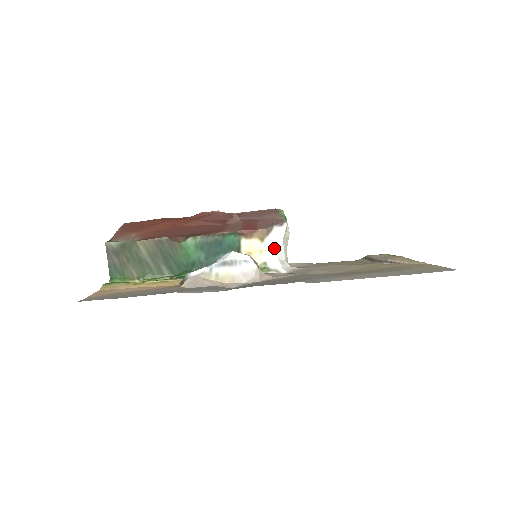
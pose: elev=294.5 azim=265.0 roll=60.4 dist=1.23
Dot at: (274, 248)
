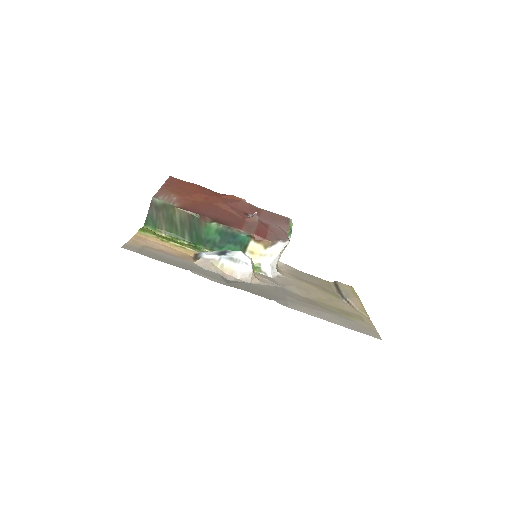
Dot at: (271, 256)
